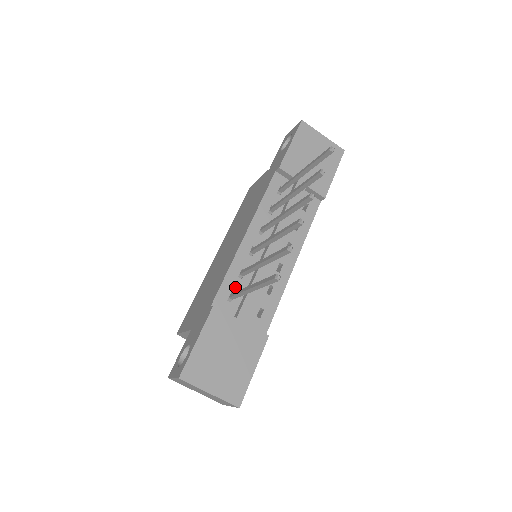
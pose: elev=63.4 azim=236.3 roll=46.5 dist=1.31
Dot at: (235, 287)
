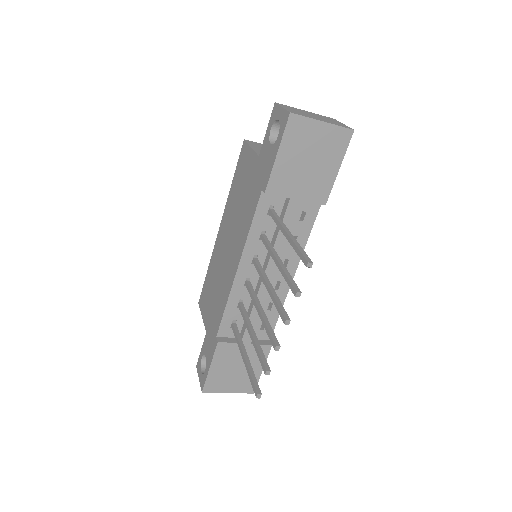
Dot at: (235, 316)
